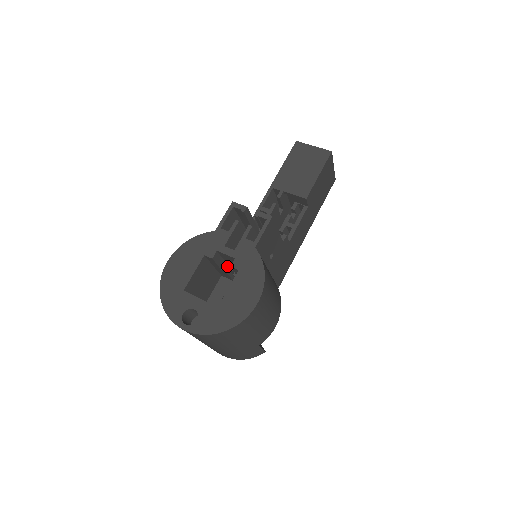
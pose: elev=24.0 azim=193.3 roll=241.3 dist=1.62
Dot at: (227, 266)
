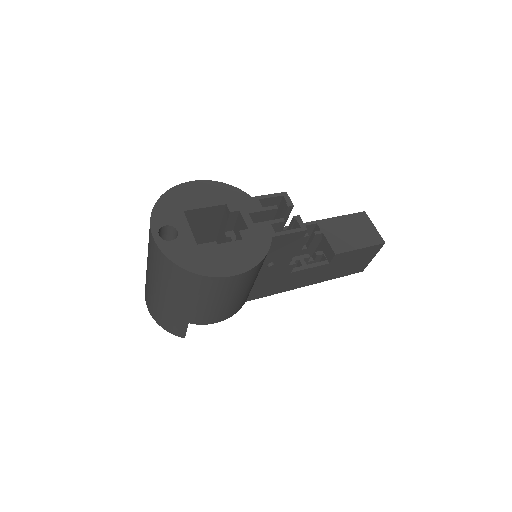
Dot at: (232, 234)
